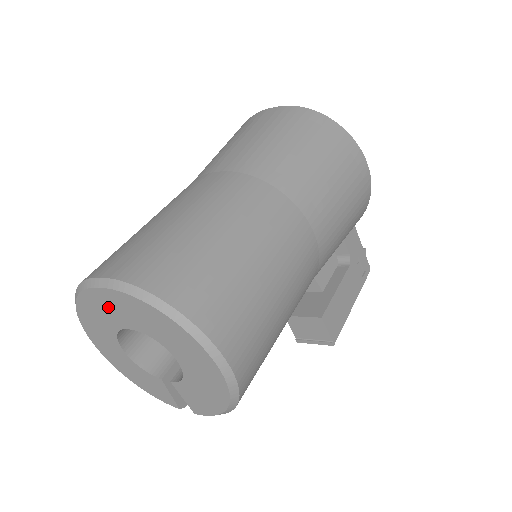
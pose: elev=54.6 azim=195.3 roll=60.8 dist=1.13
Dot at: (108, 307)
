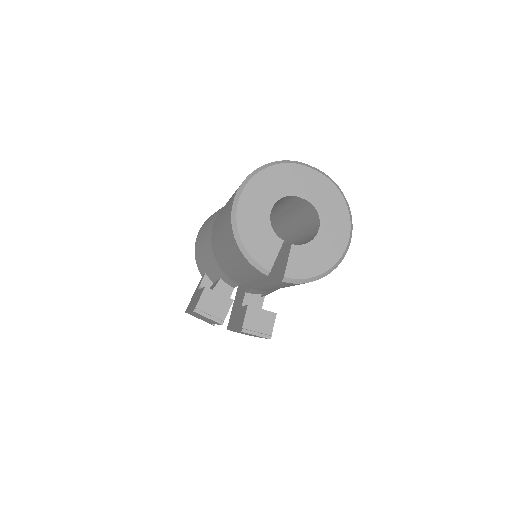
Dot at: (301, 179)
